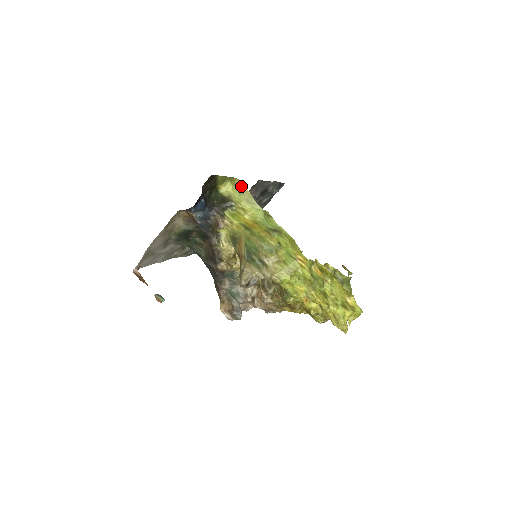
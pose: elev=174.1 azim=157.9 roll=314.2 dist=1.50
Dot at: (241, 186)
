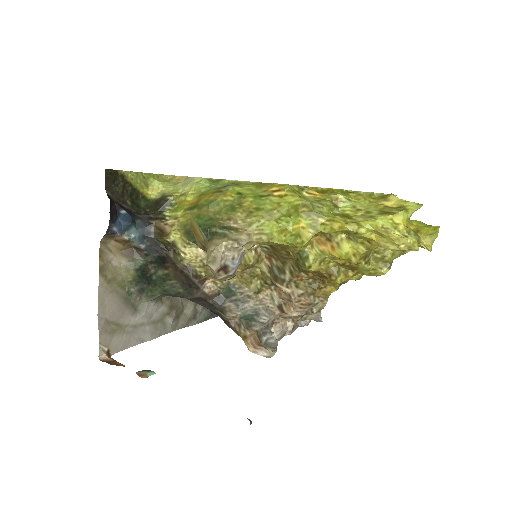
Dot at: (174, 178)
